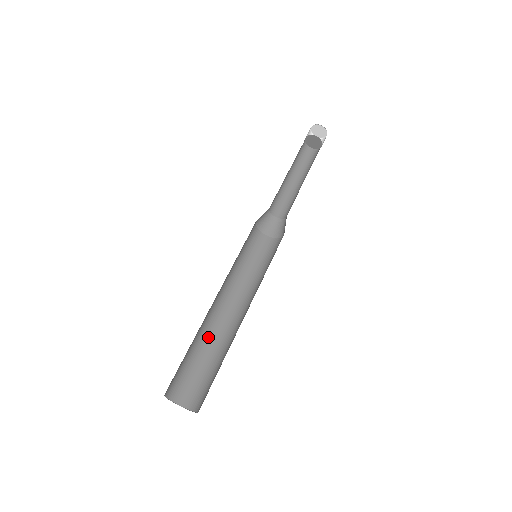
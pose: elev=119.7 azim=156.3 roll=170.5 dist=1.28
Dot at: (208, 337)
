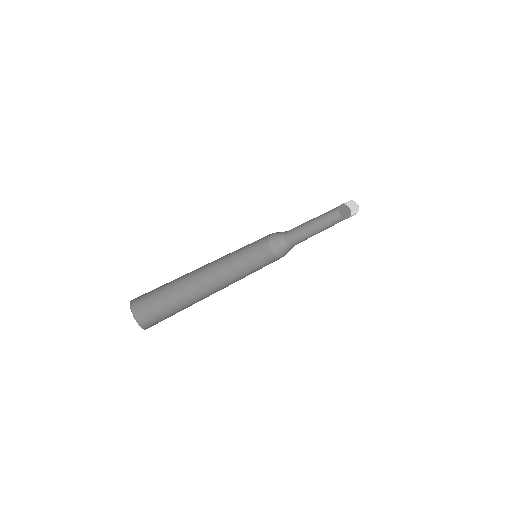
Dot at: (196, 301)
